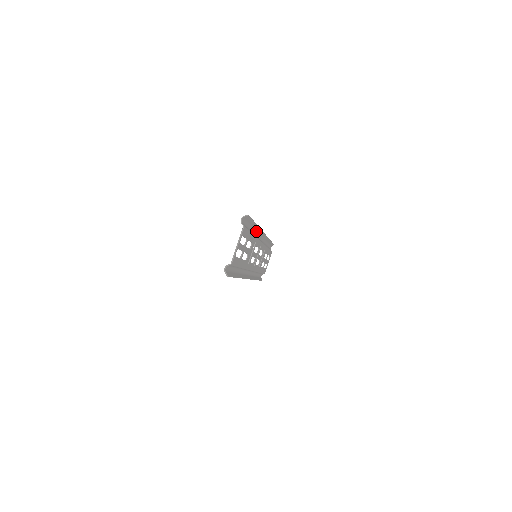
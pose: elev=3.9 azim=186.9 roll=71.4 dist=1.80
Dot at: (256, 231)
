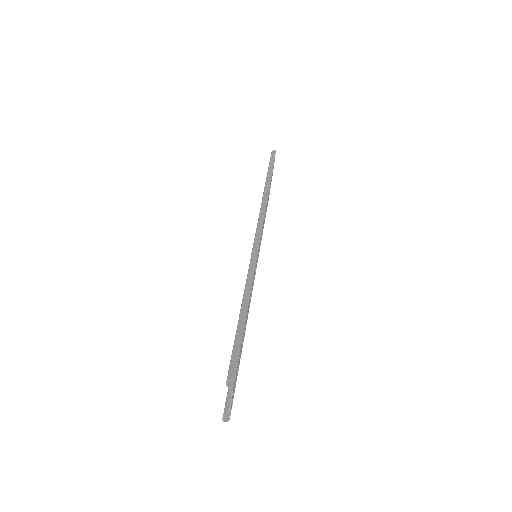
Dot at: (249, 271)
